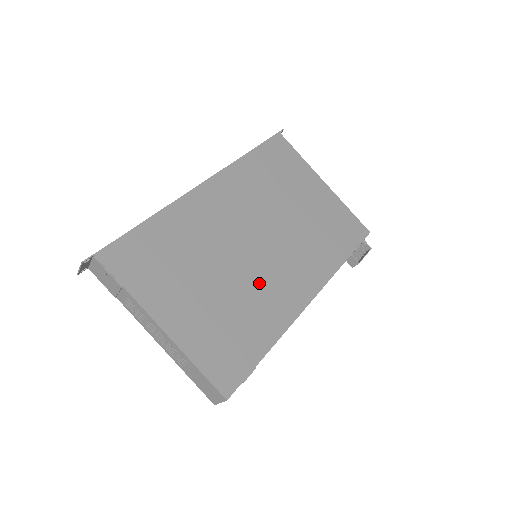
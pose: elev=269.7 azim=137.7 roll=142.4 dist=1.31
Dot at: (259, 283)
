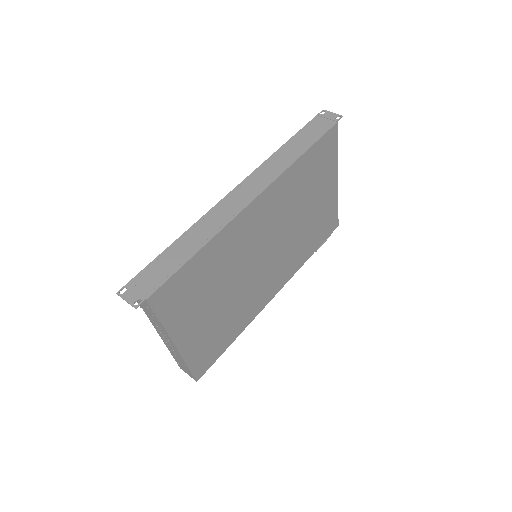
Dot at: (251, 291)
